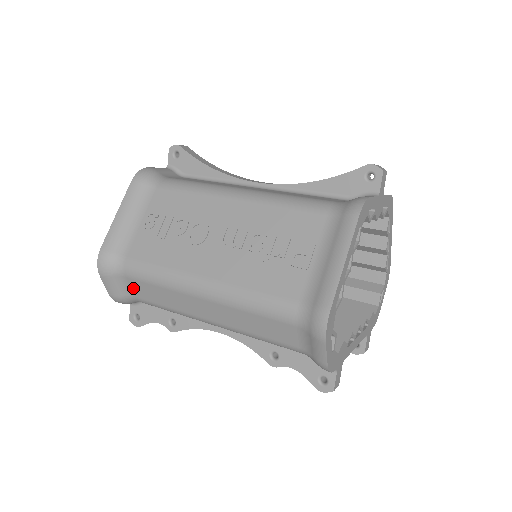
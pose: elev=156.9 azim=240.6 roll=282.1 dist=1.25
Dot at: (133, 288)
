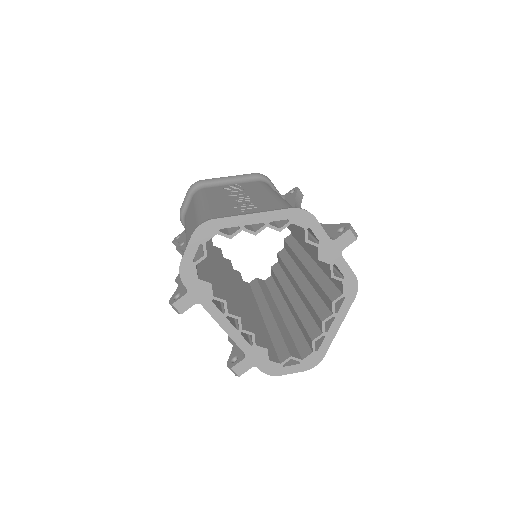
Dot at: occluded
